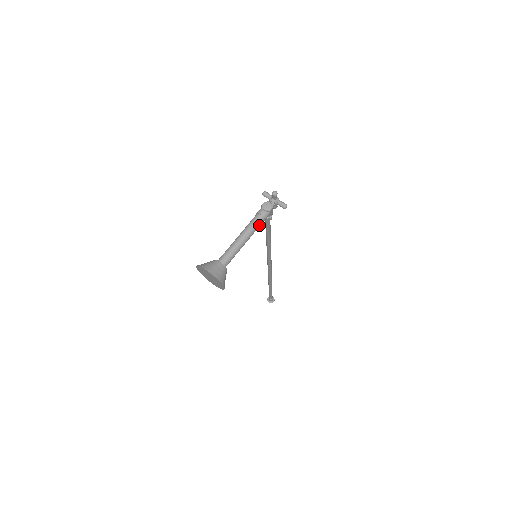
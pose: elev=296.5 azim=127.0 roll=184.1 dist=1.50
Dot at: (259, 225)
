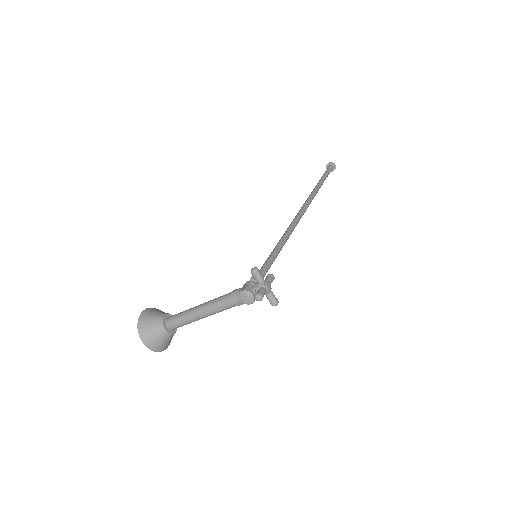
Dot at: (229, 308)
